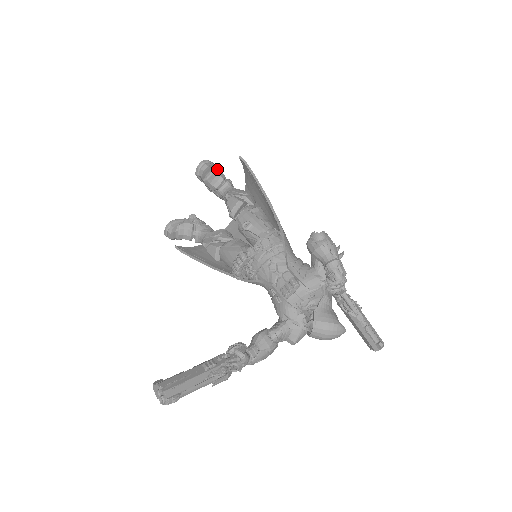
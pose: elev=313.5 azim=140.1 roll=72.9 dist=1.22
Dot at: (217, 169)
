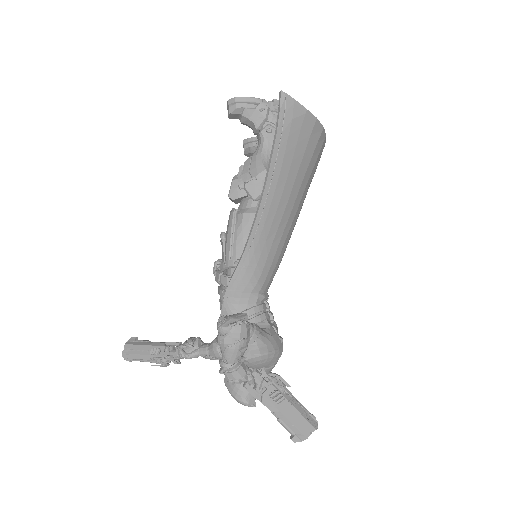
Dot at: (250, 111)
